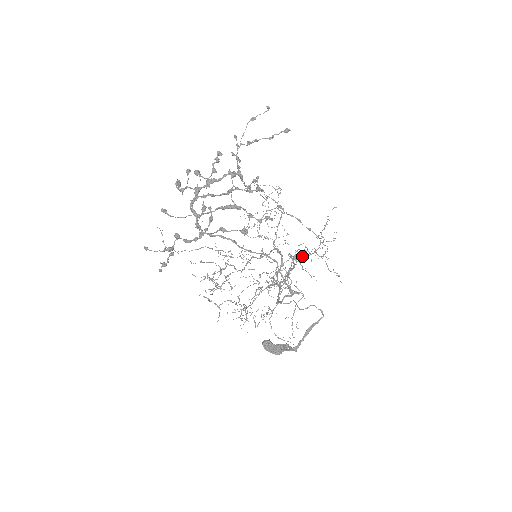
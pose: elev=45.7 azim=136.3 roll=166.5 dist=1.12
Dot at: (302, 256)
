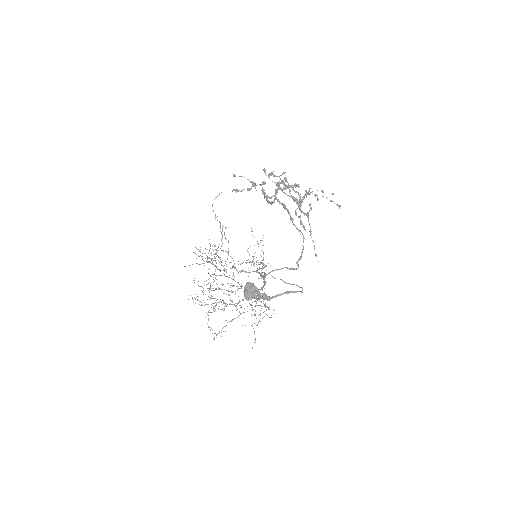
Dot at: occluded
